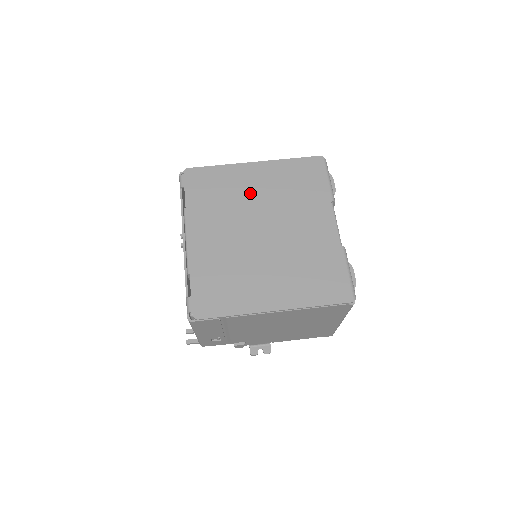
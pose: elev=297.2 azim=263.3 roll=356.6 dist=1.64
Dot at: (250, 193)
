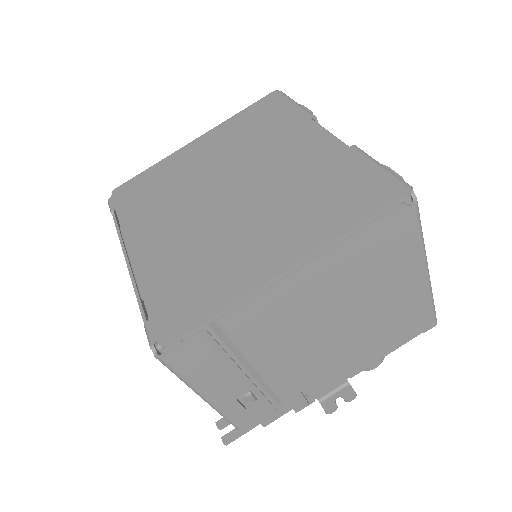
Dot at: (199, 167)
